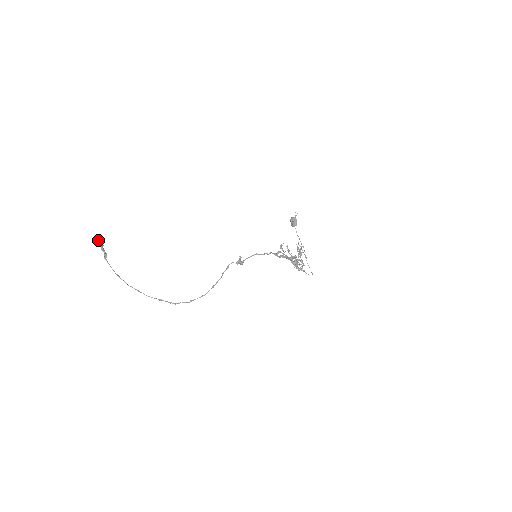
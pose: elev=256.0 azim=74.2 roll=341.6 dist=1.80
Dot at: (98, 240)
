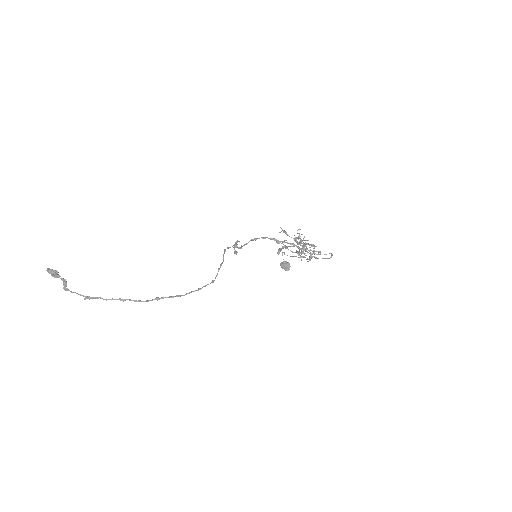
Dot at: (49, 270)
